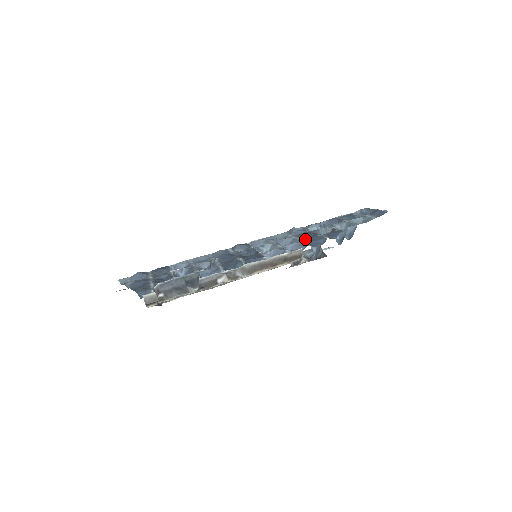
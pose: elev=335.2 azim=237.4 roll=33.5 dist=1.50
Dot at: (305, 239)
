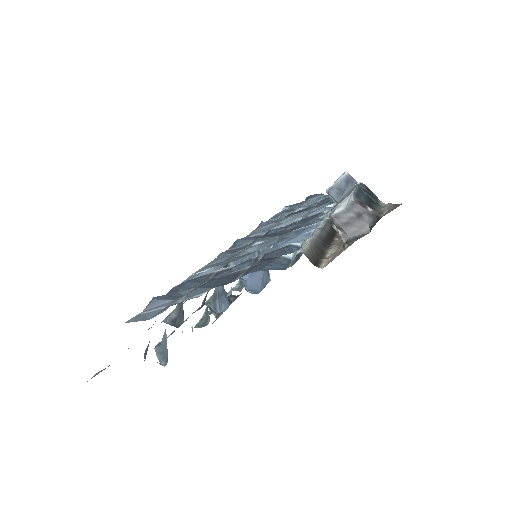
Dot at: (313, 207)
